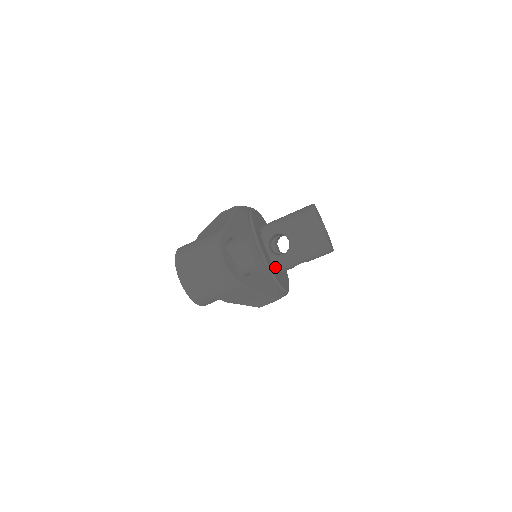
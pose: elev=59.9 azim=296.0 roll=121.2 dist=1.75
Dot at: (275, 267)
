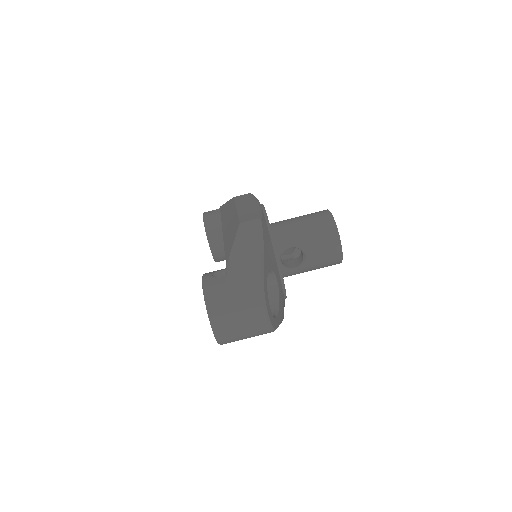
Dot at: occluded
